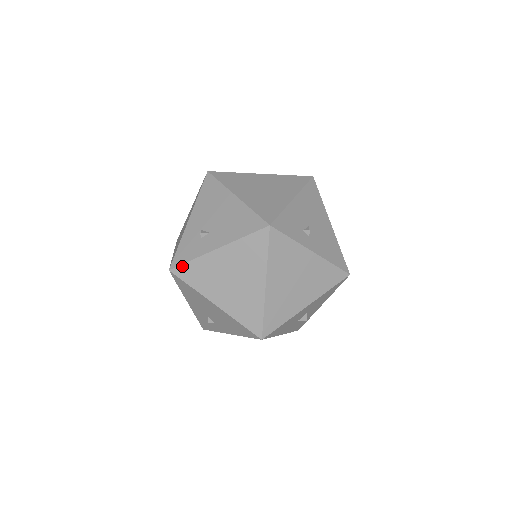
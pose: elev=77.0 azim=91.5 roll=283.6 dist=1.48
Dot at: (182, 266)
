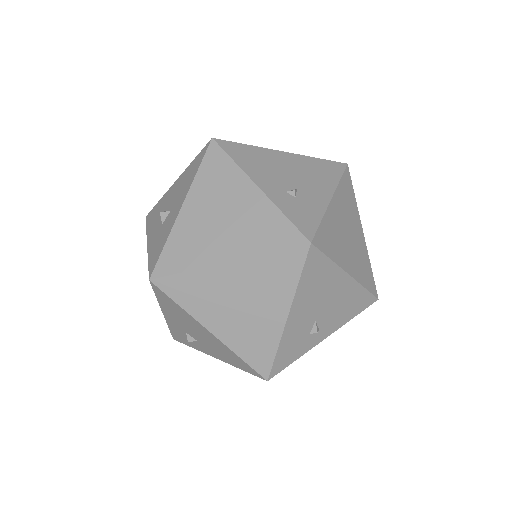
Dot at: (185, 344)
